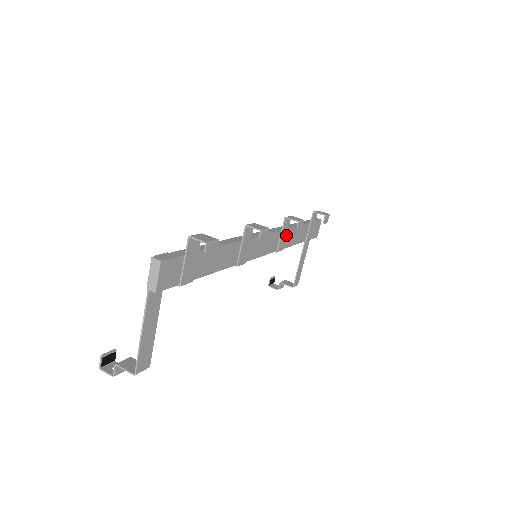
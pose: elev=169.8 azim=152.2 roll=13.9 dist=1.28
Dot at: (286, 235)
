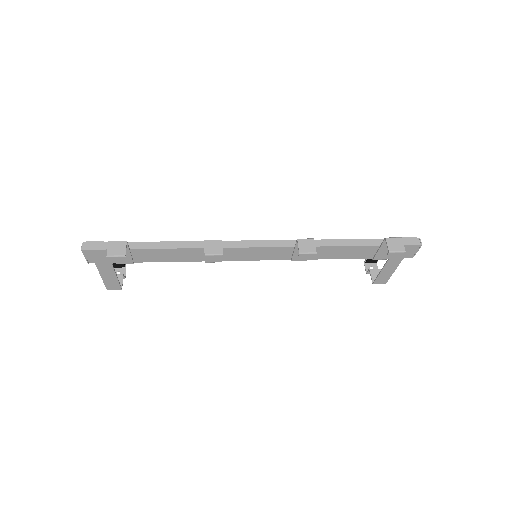
Dot at: occluded
